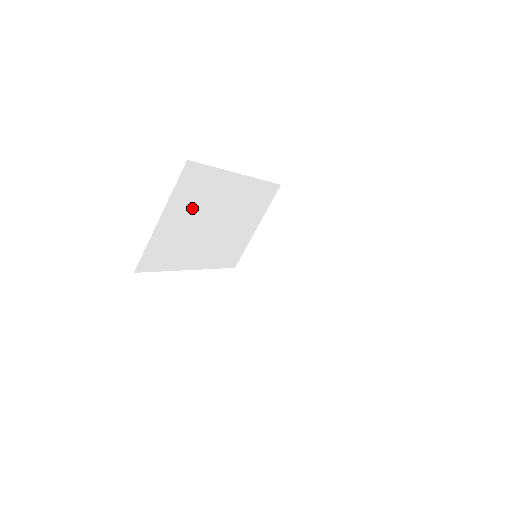
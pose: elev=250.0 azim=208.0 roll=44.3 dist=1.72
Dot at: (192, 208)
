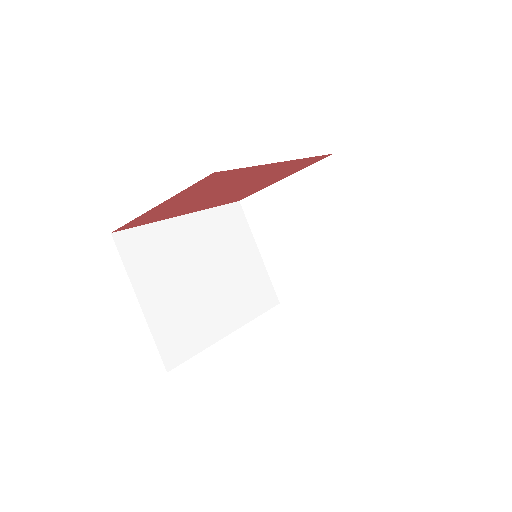
Dot at: (165, 273)
